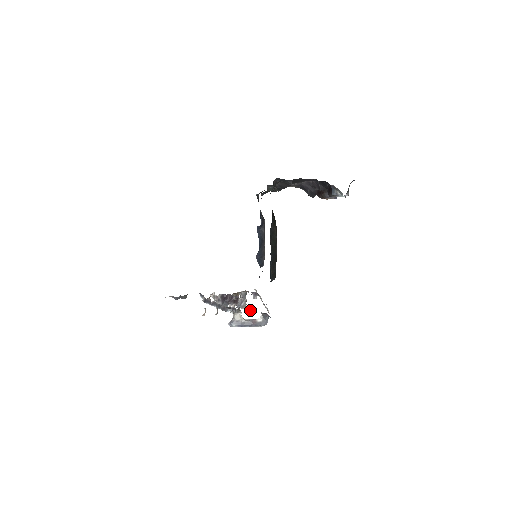
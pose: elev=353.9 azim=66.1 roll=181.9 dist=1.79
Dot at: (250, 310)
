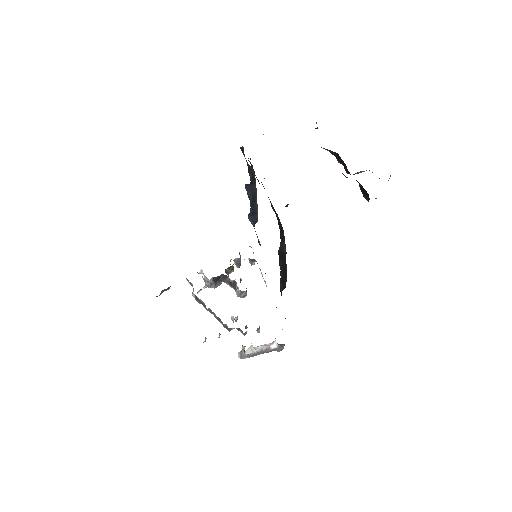
Dot at: (259, 326)
